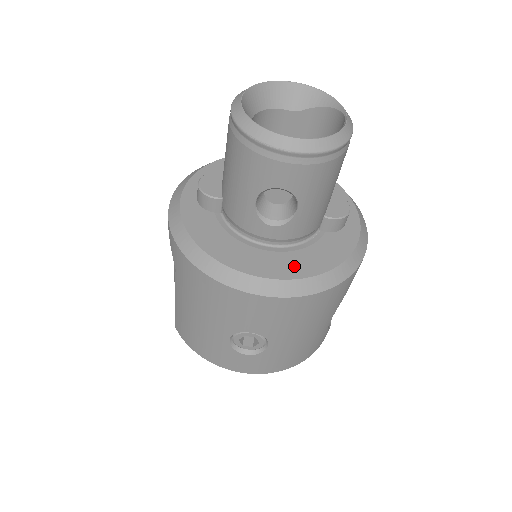
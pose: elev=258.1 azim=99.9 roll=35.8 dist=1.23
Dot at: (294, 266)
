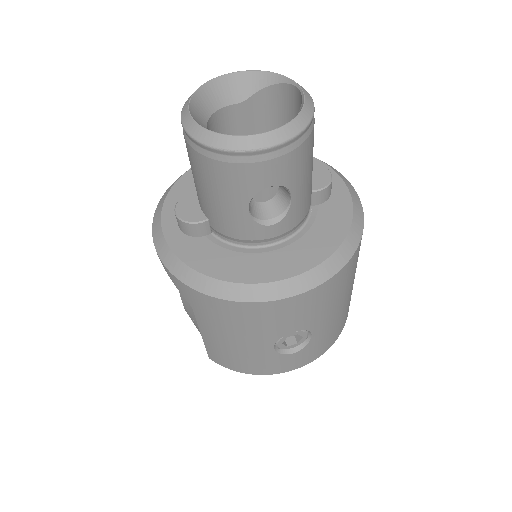
Dot at: (309, 253)
